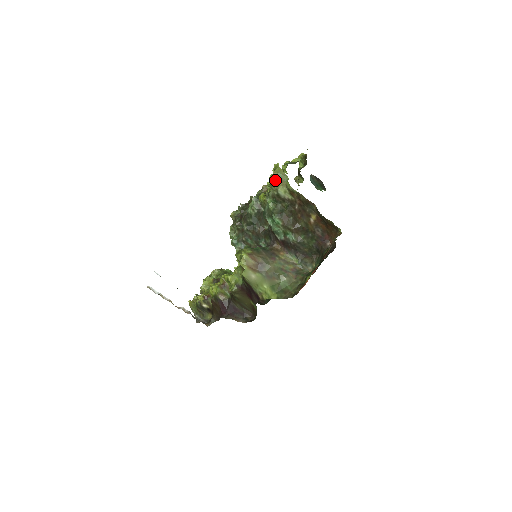
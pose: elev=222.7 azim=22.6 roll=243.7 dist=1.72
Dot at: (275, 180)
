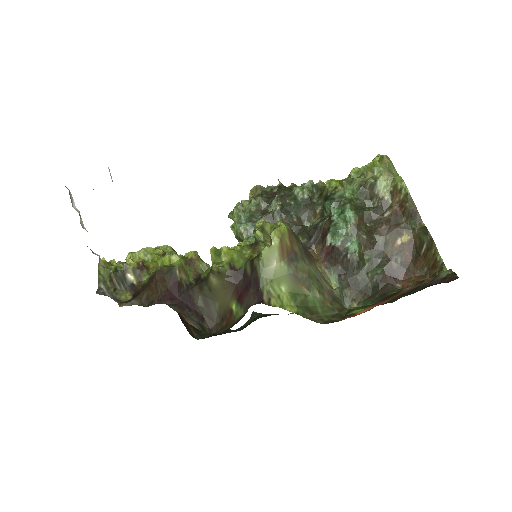
Dot at: (382, 165)
